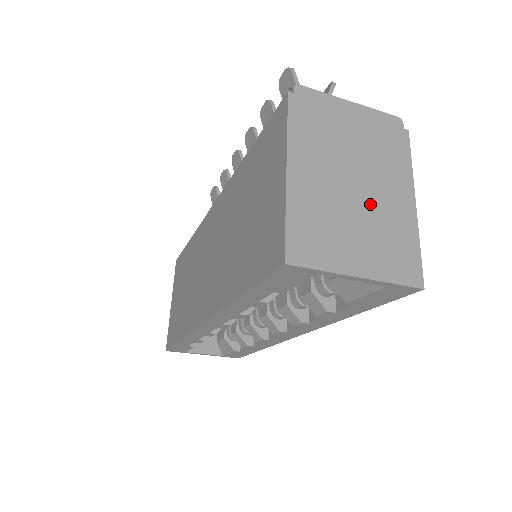
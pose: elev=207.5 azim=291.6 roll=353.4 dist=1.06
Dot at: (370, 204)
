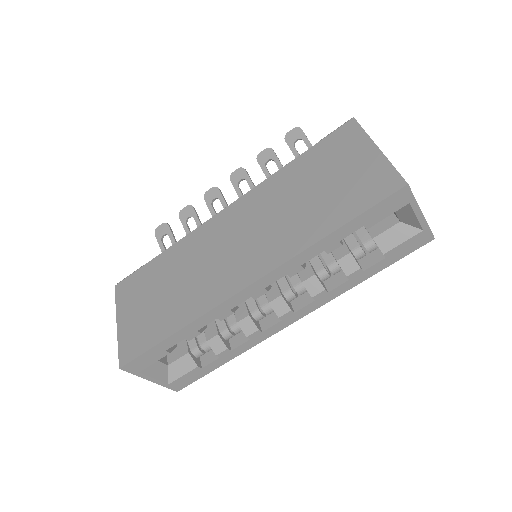
Dot at: occluded
